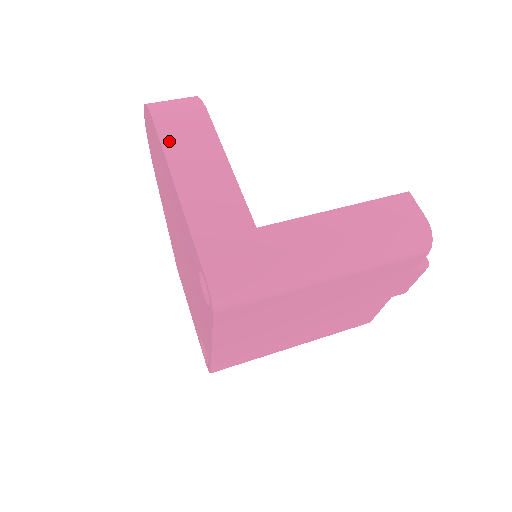
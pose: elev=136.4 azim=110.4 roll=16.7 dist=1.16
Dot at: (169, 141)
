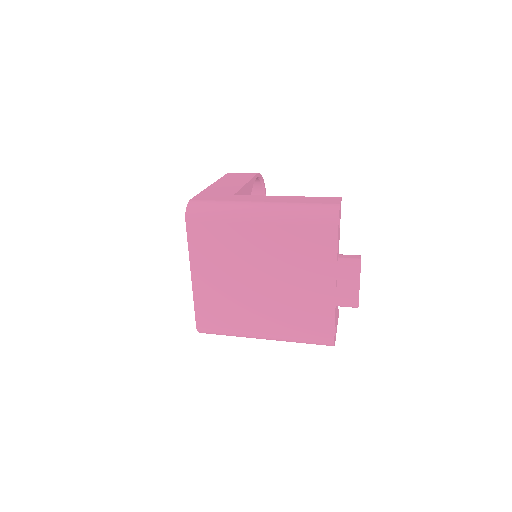
Dot at: (226, 177)
